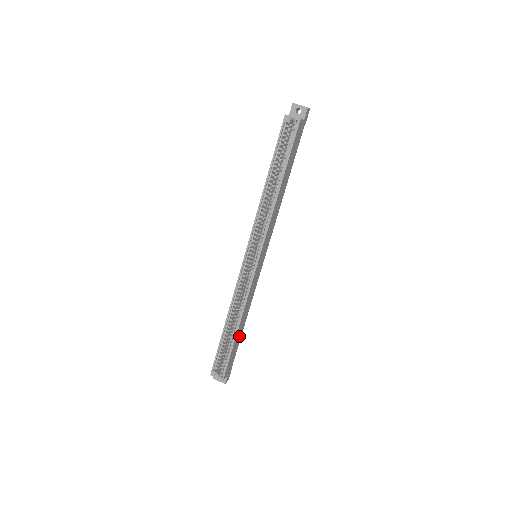
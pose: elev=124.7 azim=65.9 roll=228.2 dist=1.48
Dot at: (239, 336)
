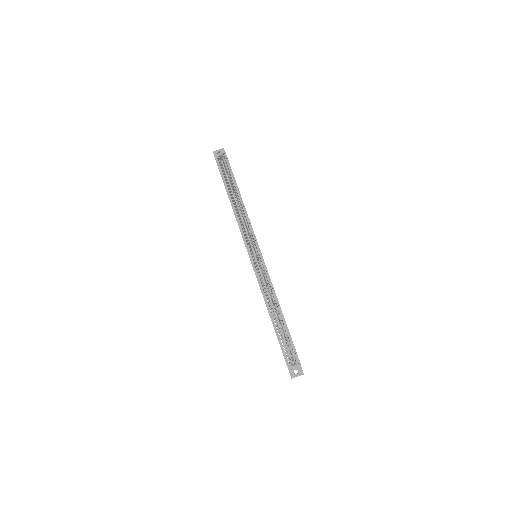
Dot at: occluded
